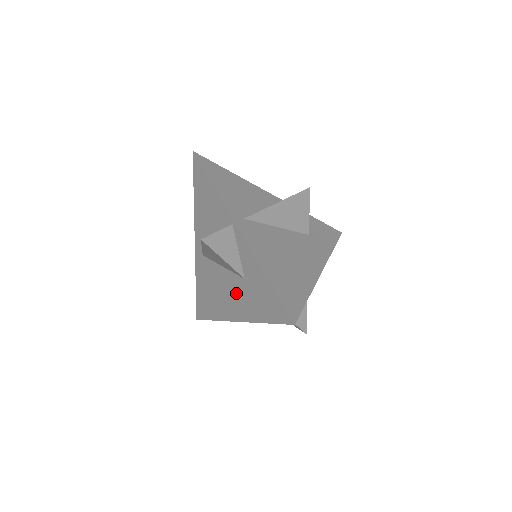
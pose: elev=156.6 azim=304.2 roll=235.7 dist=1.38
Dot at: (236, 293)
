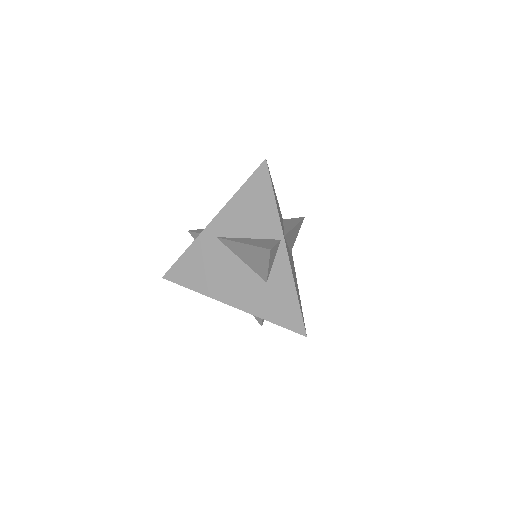
Dot at: (246, 286)
